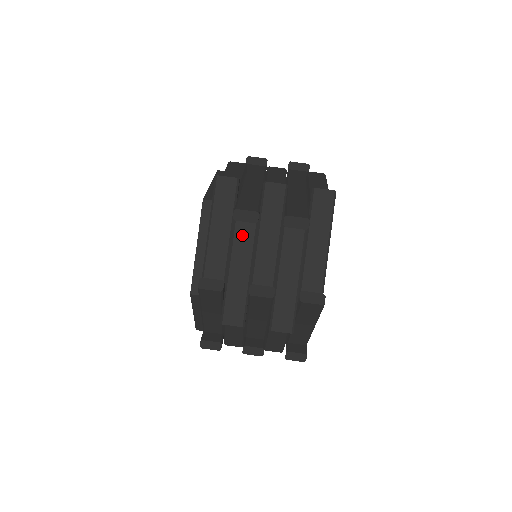
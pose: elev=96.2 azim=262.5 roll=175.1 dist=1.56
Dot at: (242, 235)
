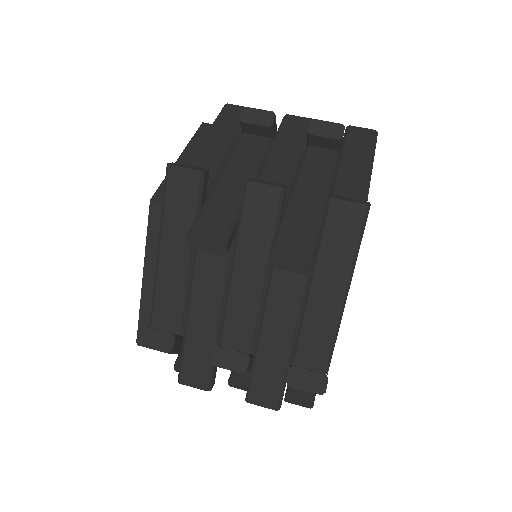
Dot at: (208, 264)
